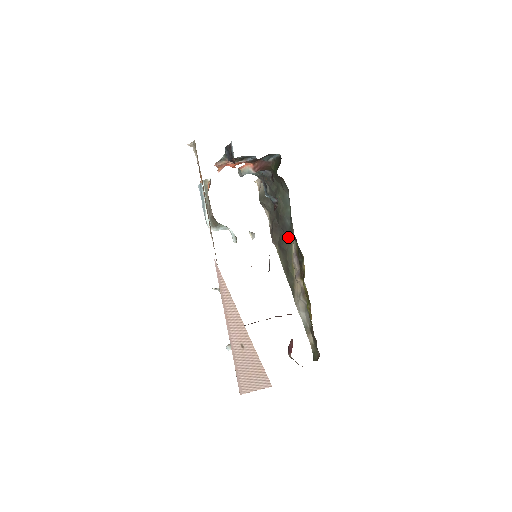
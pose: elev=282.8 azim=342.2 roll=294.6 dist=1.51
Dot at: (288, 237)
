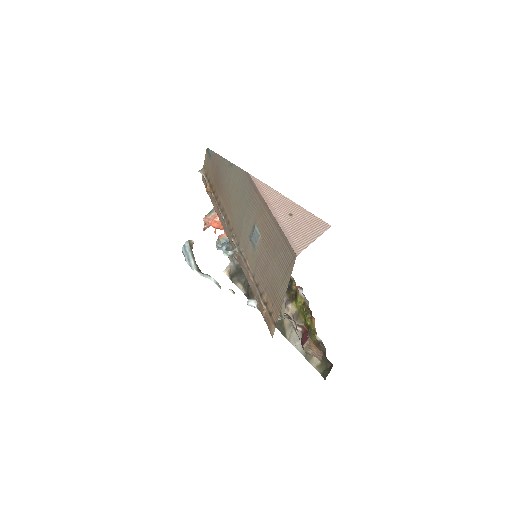
Dot at: occluded
